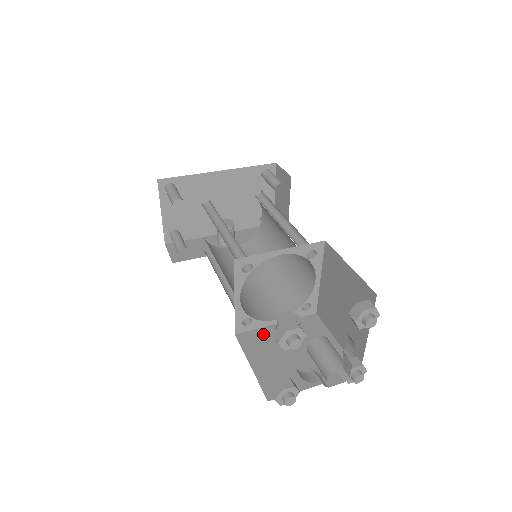
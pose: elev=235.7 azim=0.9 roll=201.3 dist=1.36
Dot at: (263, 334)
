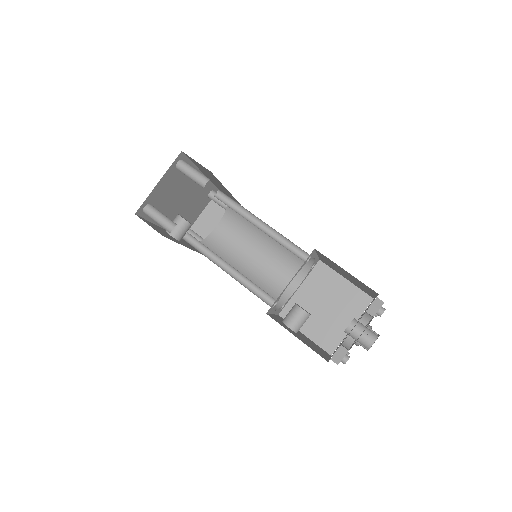
Dot at: (277, 319)
